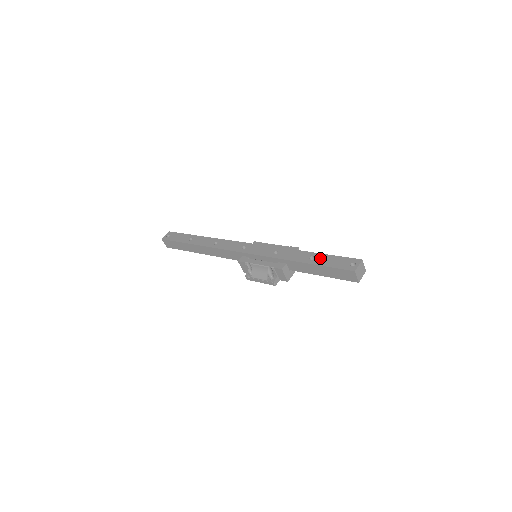
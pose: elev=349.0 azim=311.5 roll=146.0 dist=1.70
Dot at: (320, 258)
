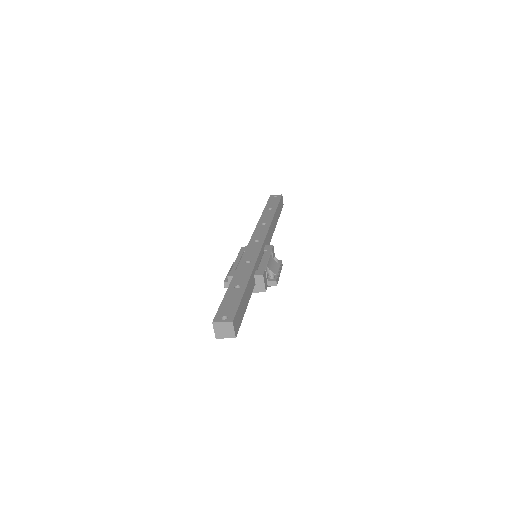
Dot at: (236, 292)
